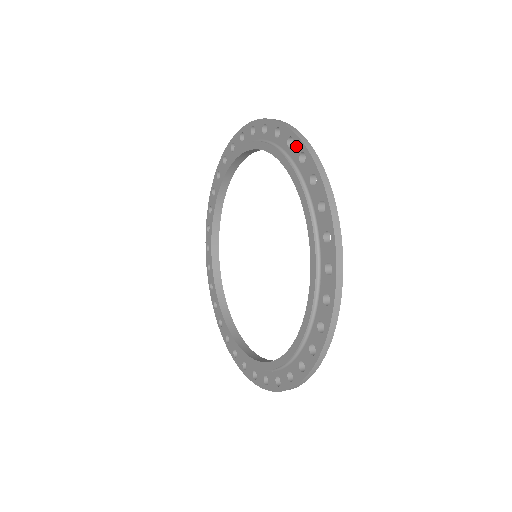
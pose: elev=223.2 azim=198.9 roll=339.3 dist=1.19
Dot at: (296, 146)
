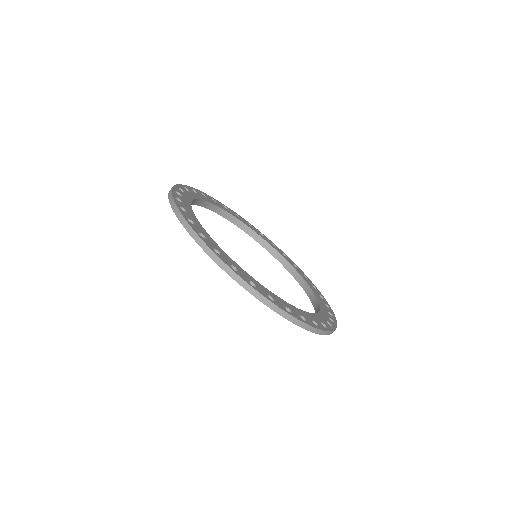
Dot at: occluded
